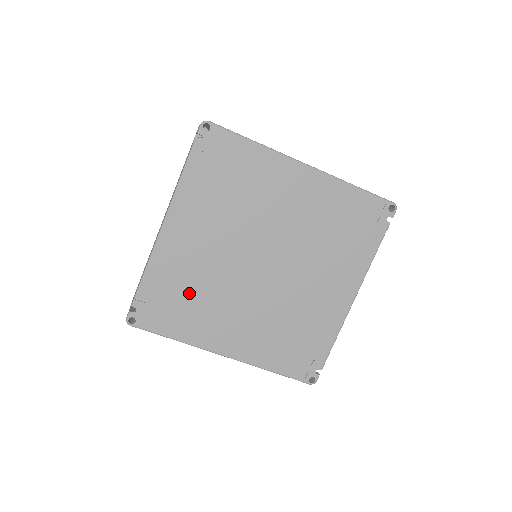
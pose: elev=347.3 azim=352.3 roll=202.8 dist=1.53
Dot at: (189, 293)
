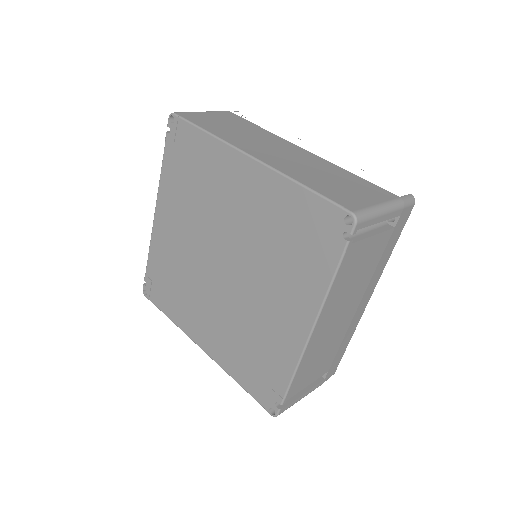
Dot at: (175, 279)
